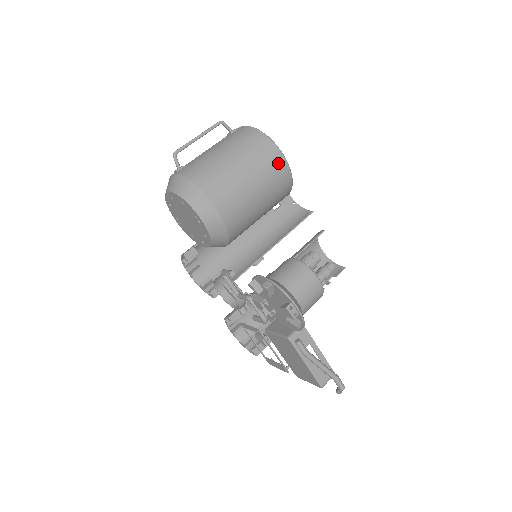
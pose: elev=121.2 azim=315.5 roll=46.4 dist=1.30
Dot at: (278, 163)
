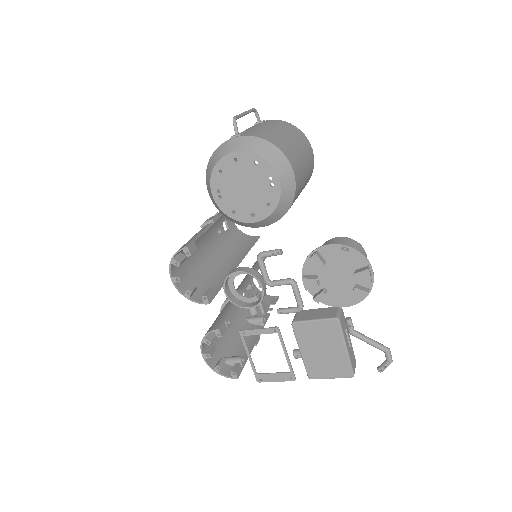
Dot at: (311, 154)
